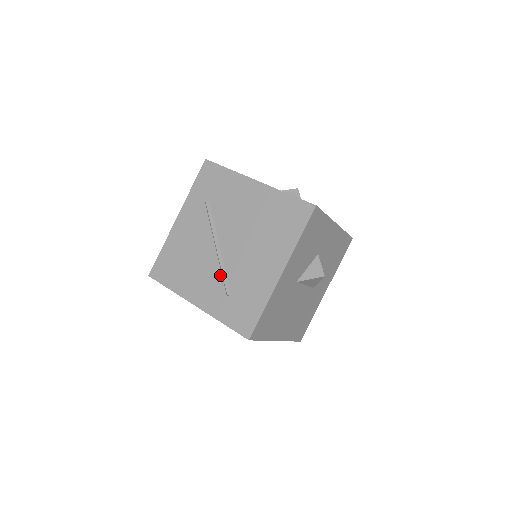
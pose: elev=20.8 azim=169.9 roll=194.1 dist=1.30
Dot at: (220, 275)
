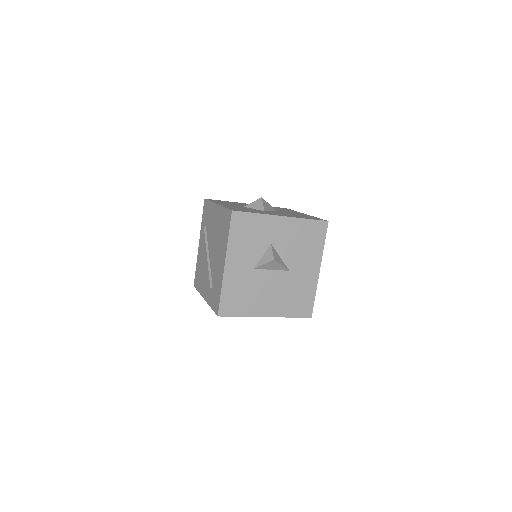
Dot at: (210, 275)
